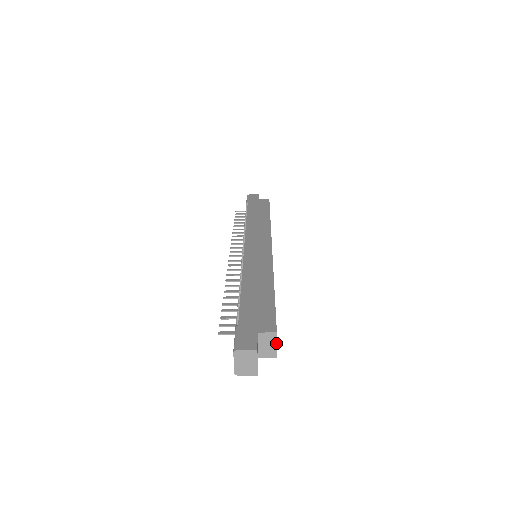
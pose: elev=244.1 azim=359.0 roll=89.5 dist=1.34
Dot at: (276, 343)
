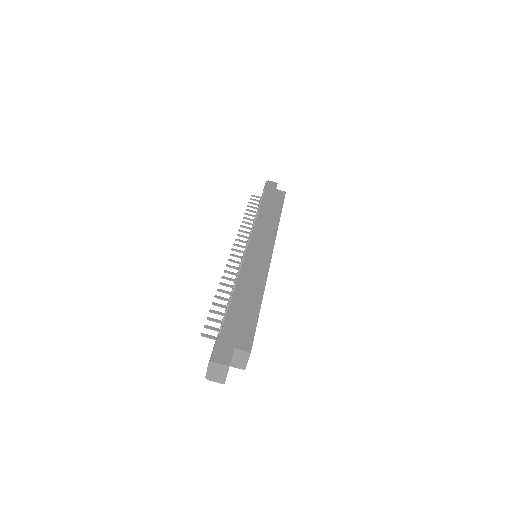
Dot at: occluded
